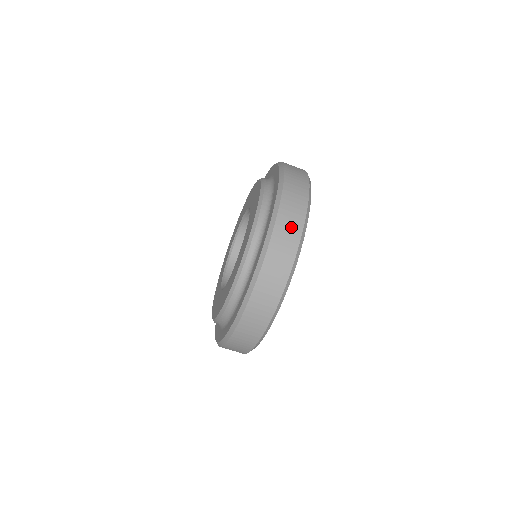
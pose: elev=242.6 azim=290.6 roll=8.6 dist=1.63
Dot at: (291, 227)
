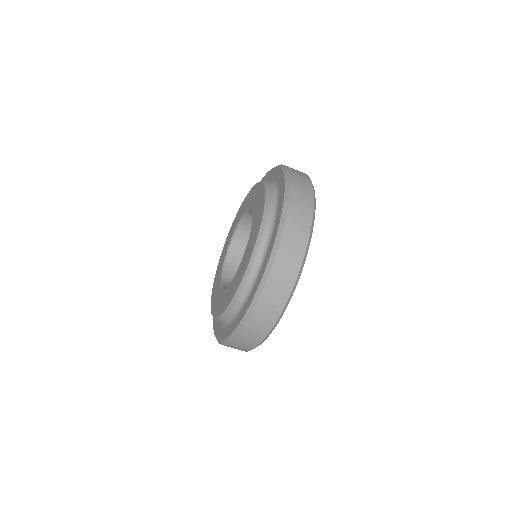
Dot at: (252, 338)
